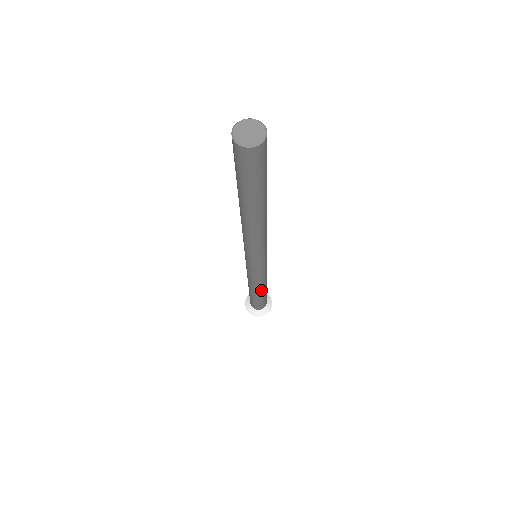
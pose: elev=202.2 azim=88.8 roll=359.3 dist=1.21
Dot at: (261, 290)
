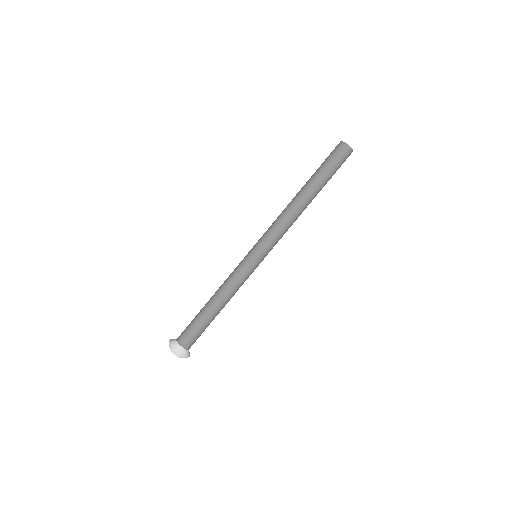
Dot at: (222, 305)
